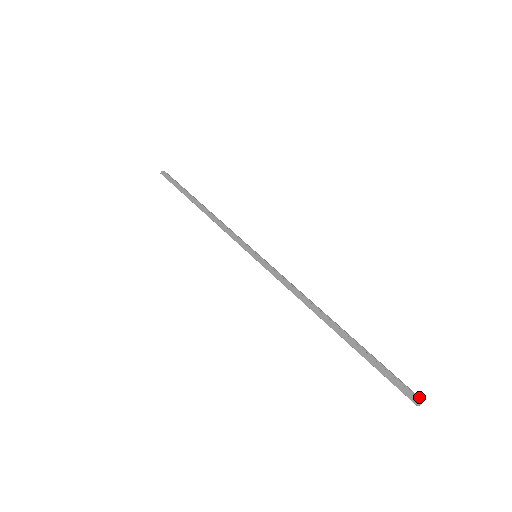
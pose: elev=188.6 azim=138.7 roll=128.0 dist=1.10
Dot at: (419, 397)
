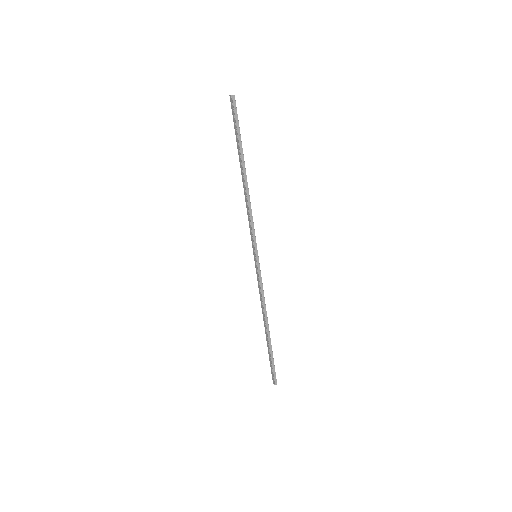
Dot at: (276, 382)
